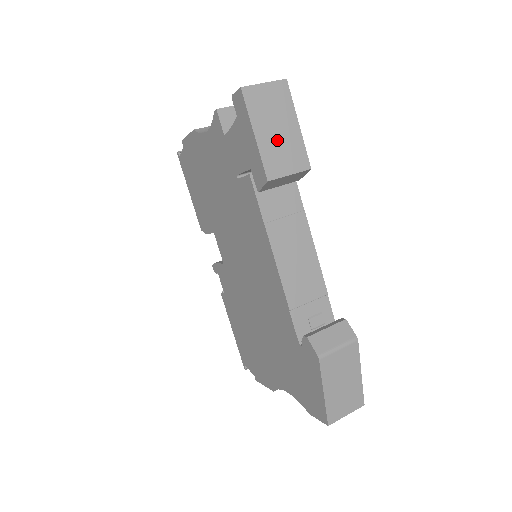
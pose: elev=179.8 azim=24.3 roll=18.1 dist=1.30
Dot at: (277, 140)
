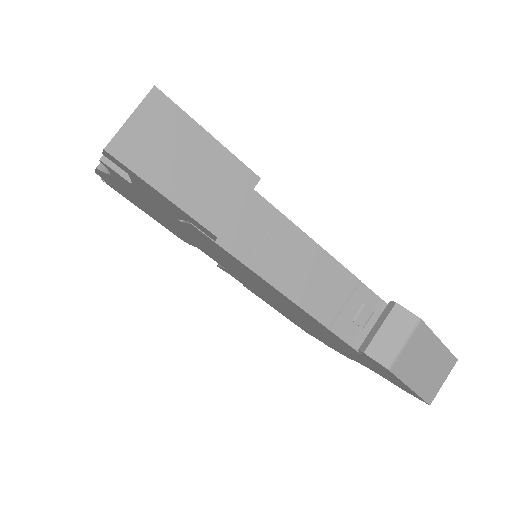
Dot at: (196, 178)
